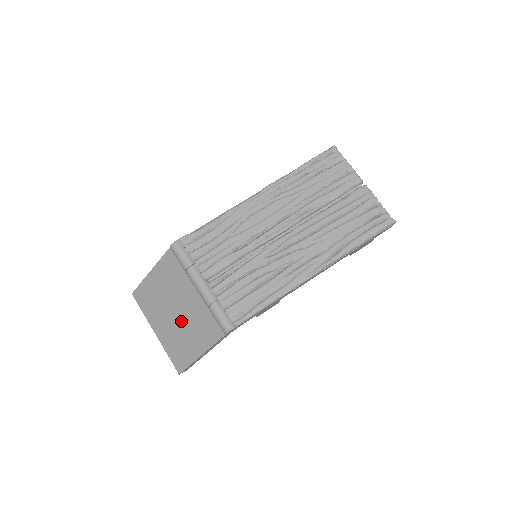
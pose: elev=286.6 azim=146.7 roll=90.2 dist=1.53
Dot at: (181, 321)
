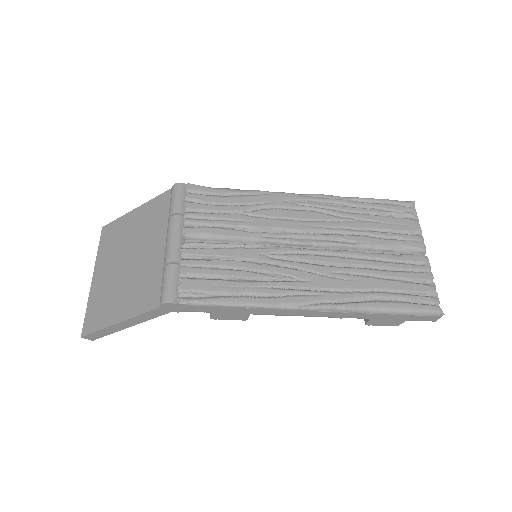
Dot at: (126, 273)
